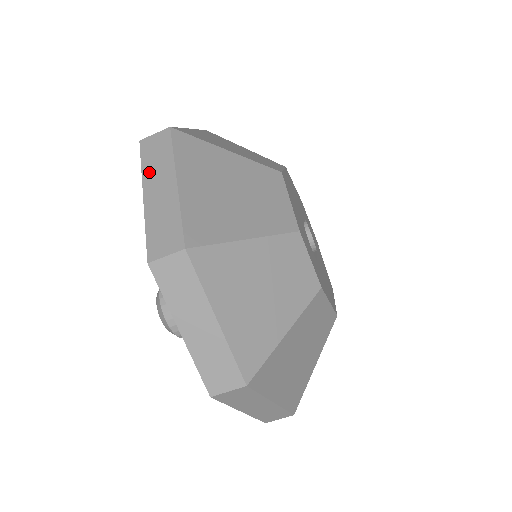
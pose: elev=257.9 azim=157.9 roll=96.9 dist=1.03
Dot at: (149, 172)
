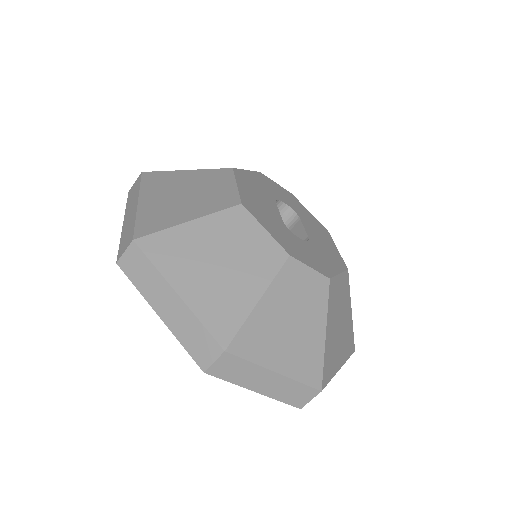
Dot at: (147, 292)
